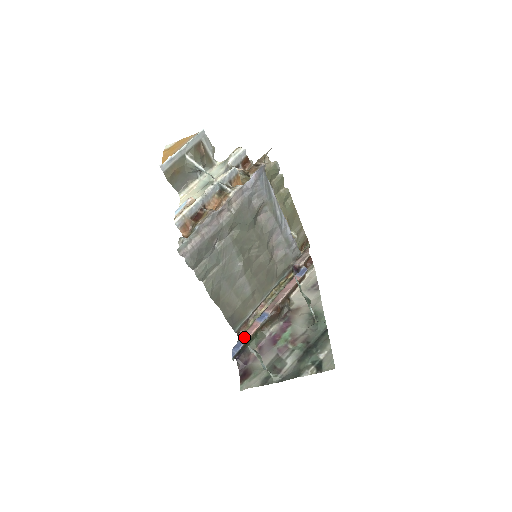
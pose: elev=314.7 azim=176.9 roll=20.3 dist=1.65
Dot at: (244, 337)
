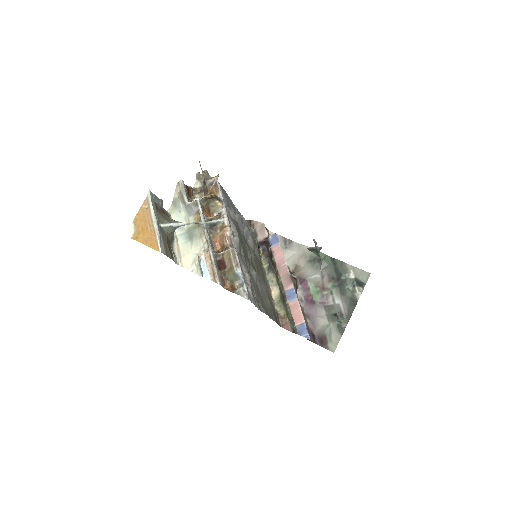
Dot at: (298, 319)
